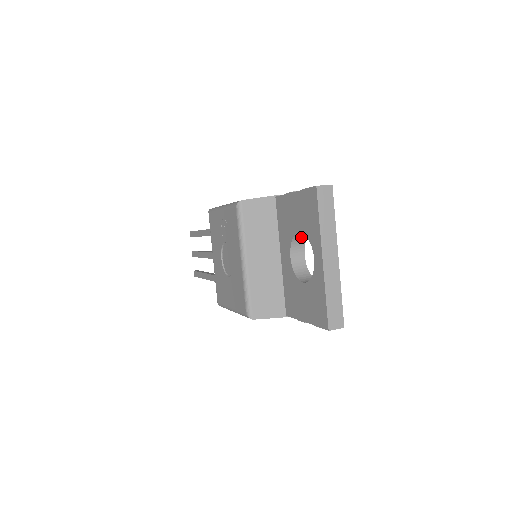
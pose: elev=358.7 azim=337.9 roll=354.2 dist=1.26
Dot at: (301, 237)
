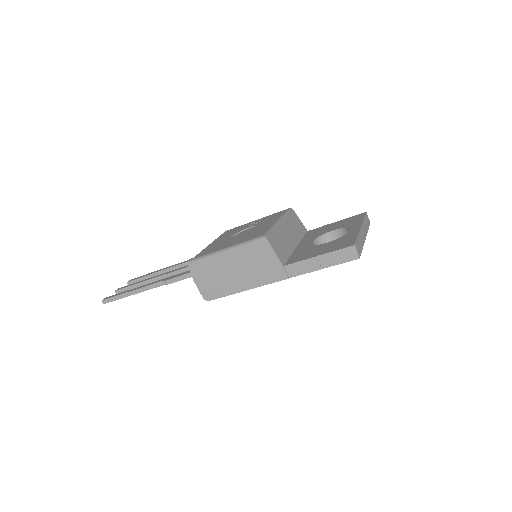
Dot at: (325, 241)
